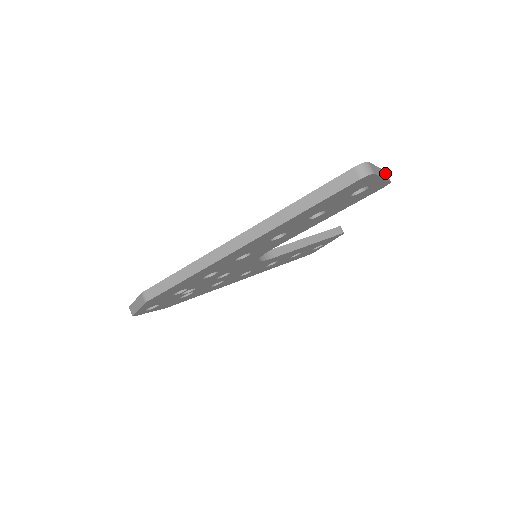
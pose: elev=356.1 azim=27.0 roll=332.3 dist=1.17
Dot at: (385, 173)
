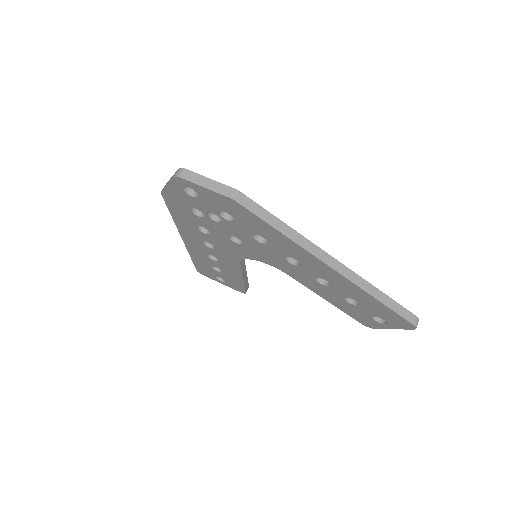
Dot at: occluded
